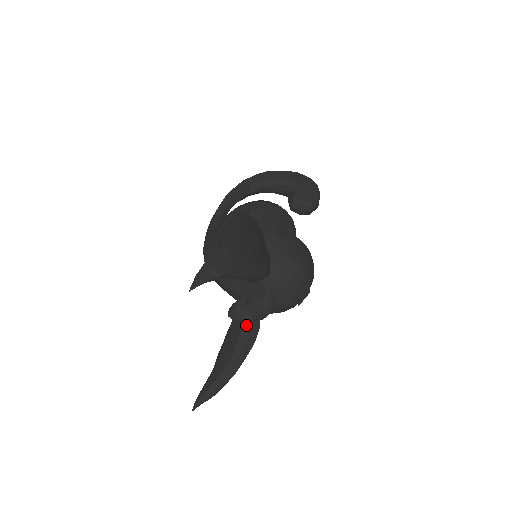
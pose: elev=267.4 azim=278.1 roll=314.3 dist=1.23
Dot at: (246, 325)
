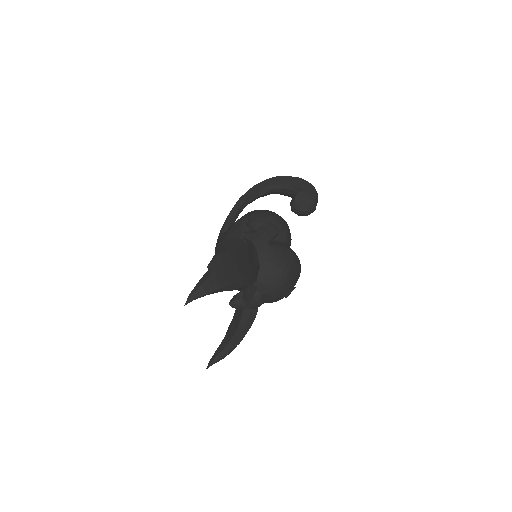
Dot at: (246, 310)
